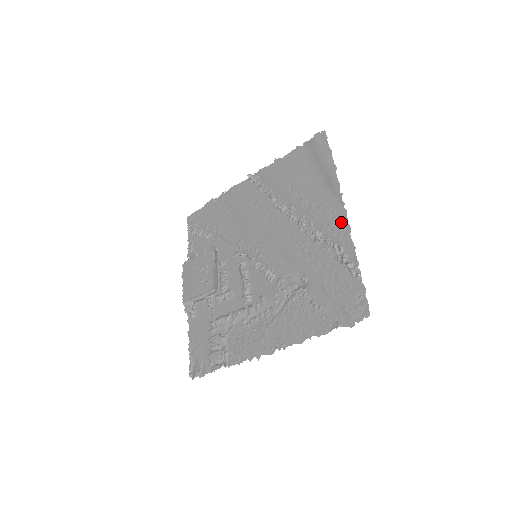
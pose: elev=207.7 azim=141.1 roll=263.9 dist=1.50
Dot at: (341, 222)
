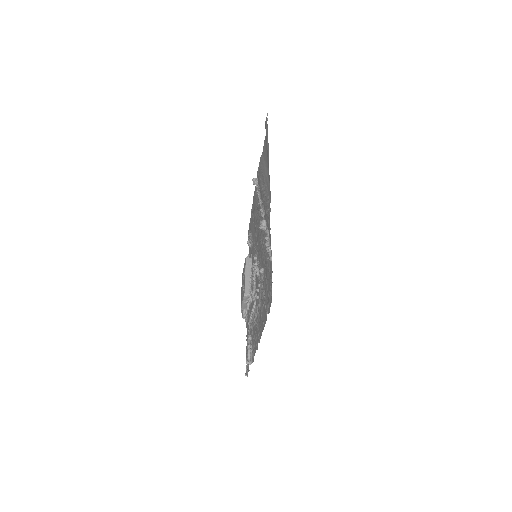
Dot at: (269, 206)
